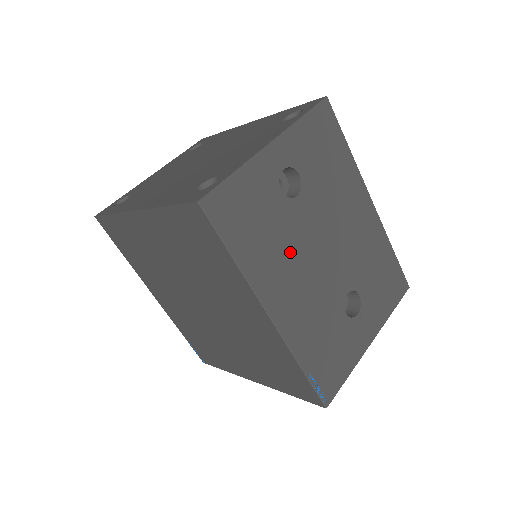
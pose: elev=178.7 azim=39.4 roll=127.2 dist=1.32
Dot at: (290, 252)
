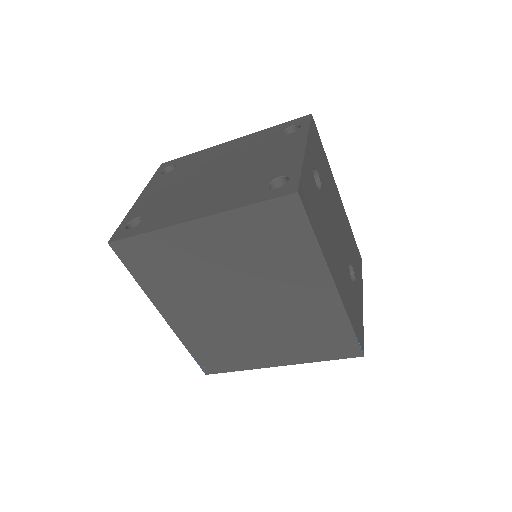
Dot at: (329, 233)
